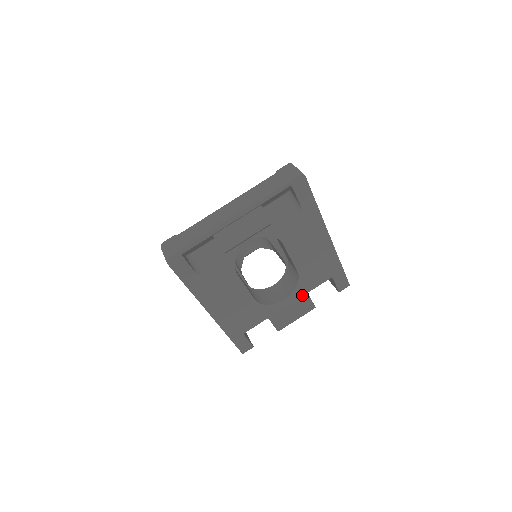
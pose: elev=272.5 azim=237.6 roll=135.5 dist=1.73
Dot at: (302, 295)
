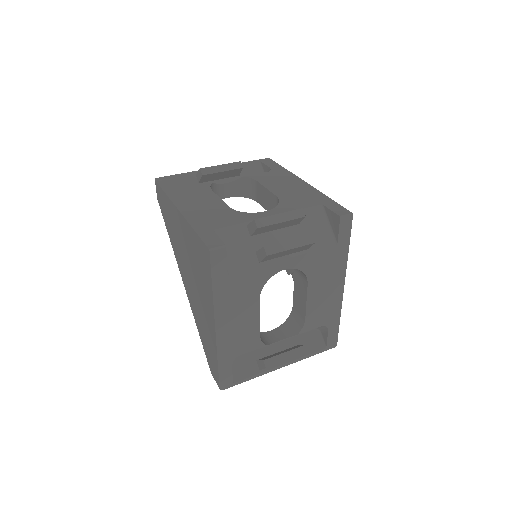
Dot at: occluded
